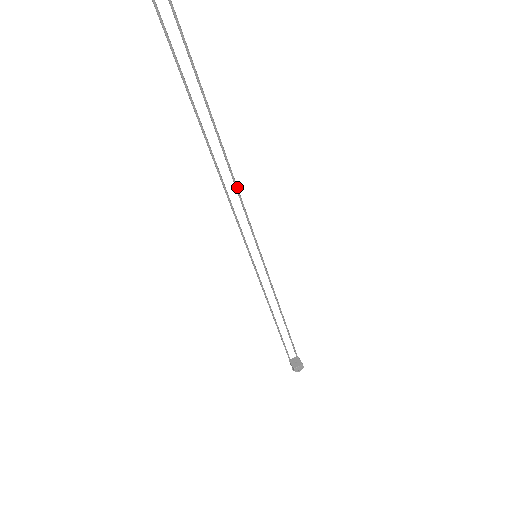
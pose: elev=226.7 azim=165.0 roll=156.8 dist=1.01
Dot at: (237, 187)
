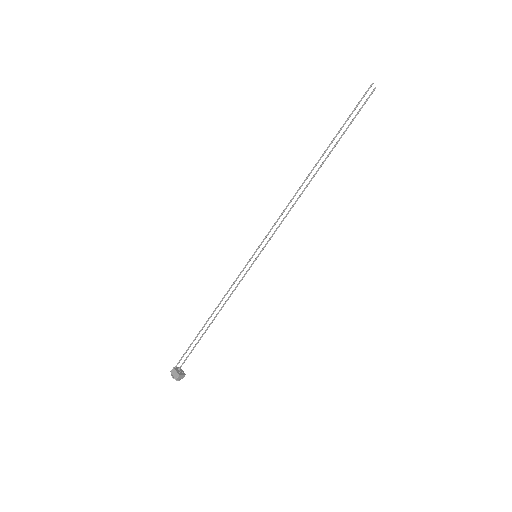
Dot at: occluded
